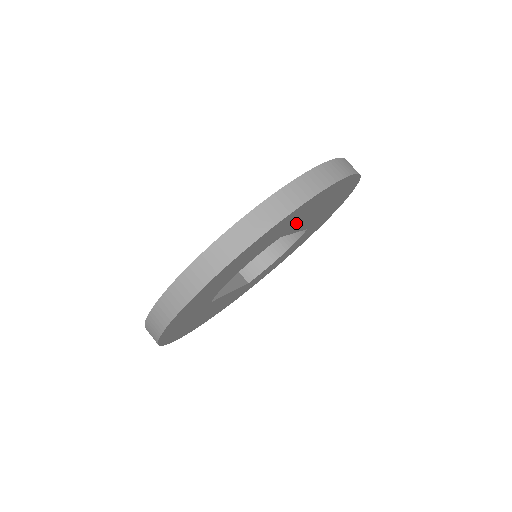
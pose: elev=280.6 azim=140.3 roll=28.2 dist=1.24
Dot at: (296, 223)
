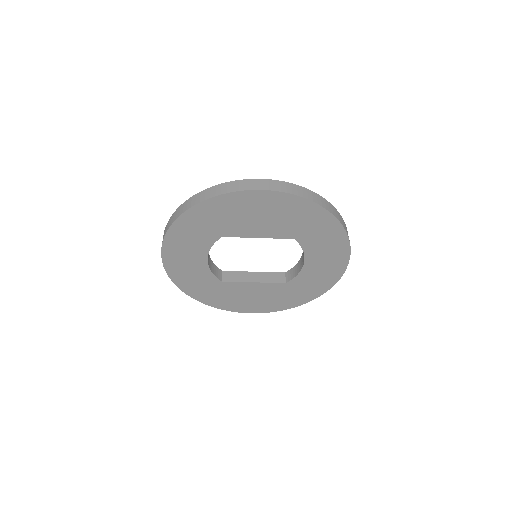
Dot at: (227, 227)
